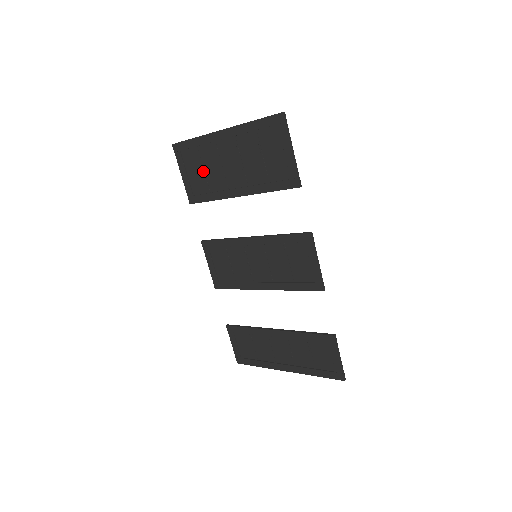
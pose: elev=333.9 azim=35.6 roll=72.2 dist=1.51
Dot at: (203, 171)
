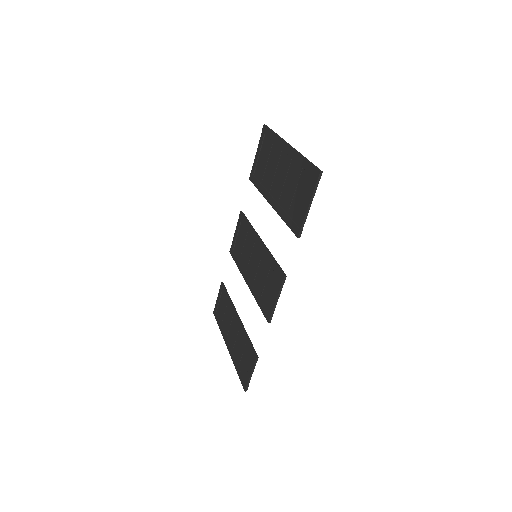
Dot at: (266, 163)
